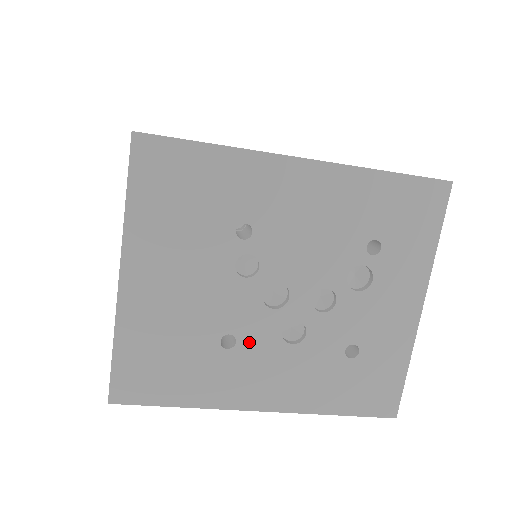
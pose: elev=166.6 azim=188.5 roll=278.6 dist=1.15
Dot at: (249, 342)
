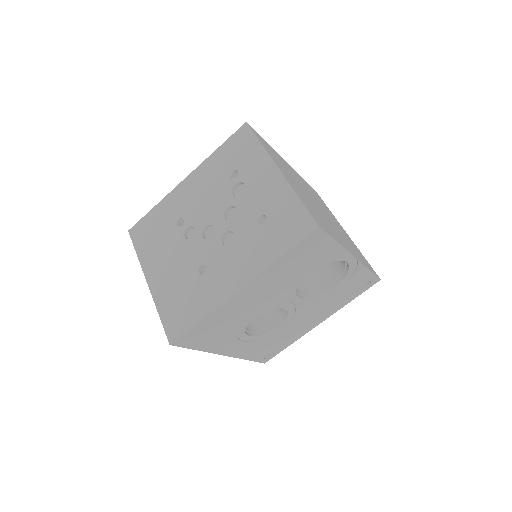
Dot at: (211, 261)
